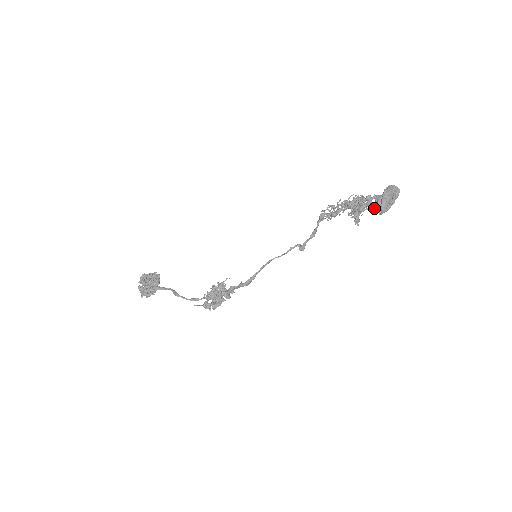
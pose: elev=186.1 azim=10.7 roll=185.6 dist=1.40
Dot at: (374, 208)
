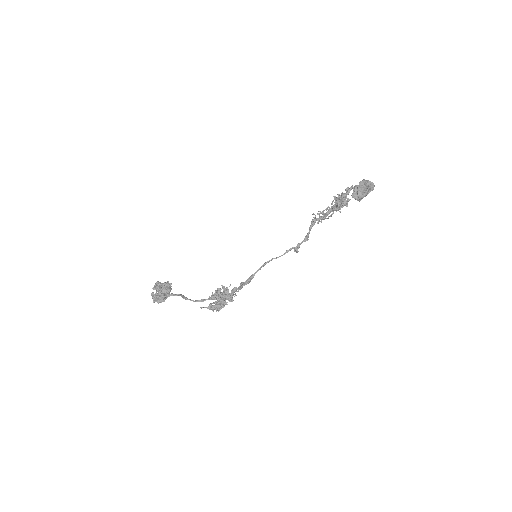
Dot at: (352, 195)
